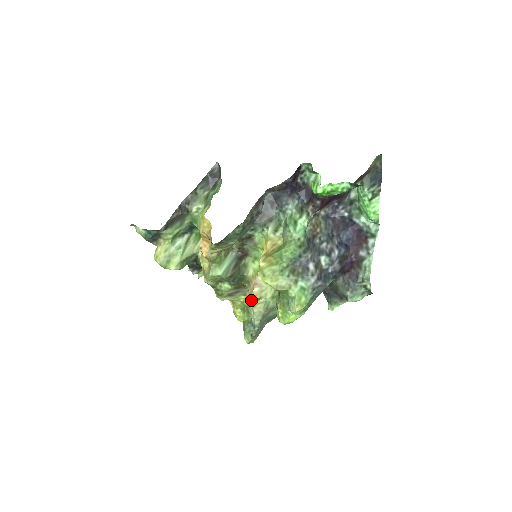
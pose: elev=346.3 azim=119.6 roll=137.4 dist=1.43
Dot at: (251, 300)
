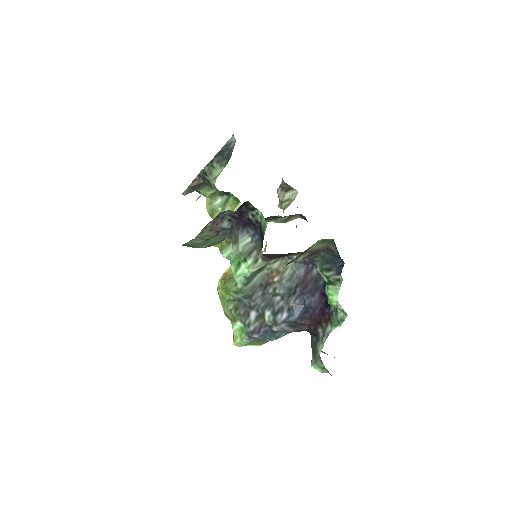
Dot at: occluded
